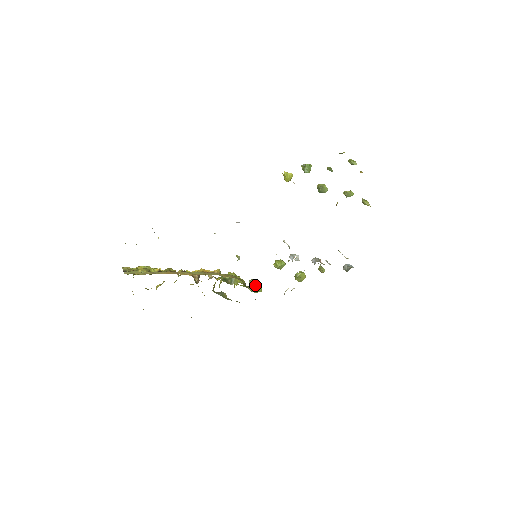
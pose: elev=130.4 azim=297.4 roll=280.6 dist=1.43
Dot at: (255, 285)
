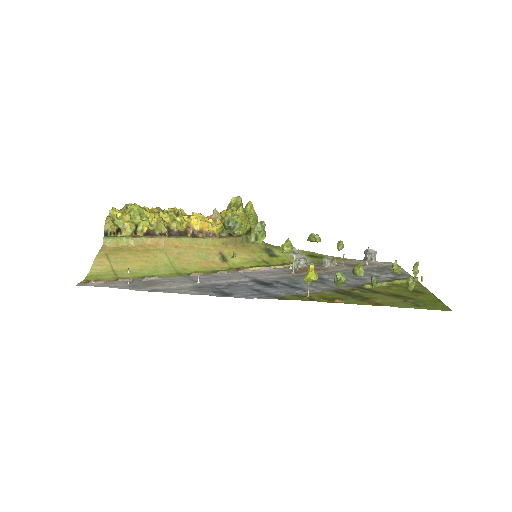
Dot at: (260, 233)
